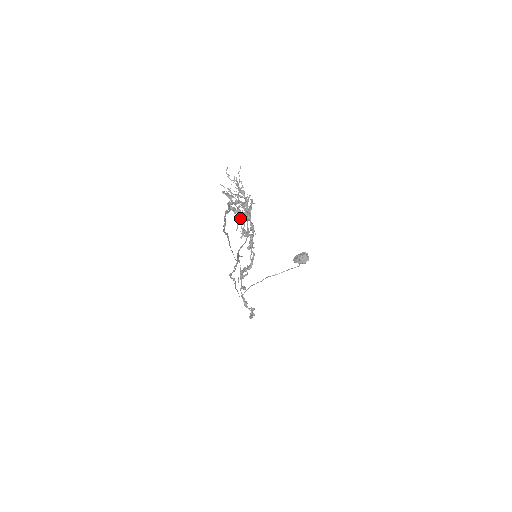
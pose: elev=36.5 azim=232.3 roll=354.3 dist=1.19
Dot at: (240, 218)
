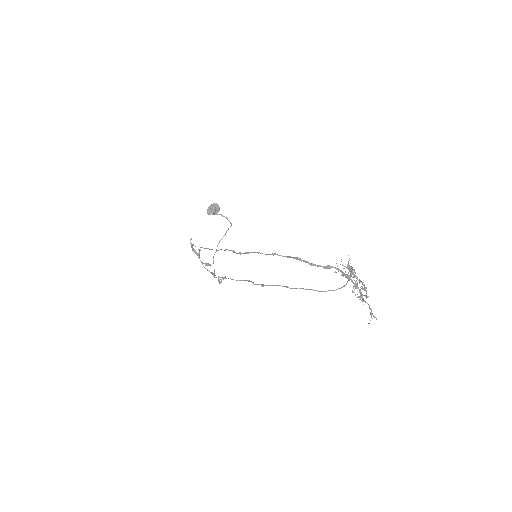
Dot at: occluded
